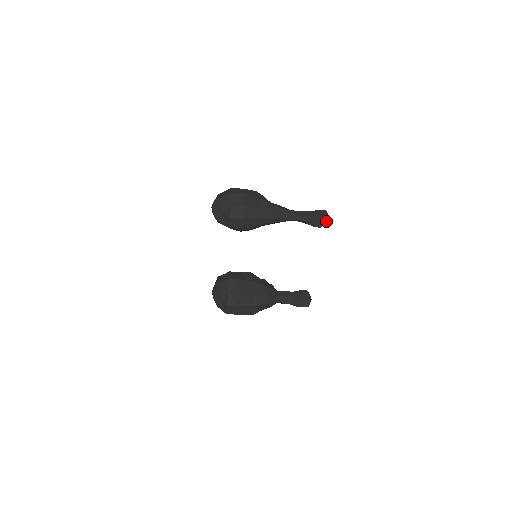
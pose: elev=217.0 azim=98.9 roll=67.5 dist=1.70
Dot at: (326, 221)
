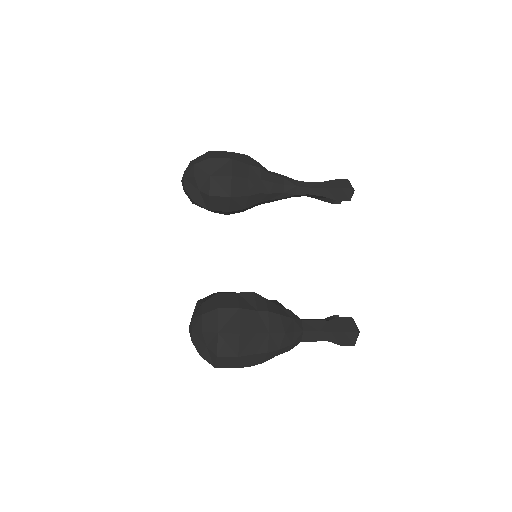
Dot at: (349, 195)
